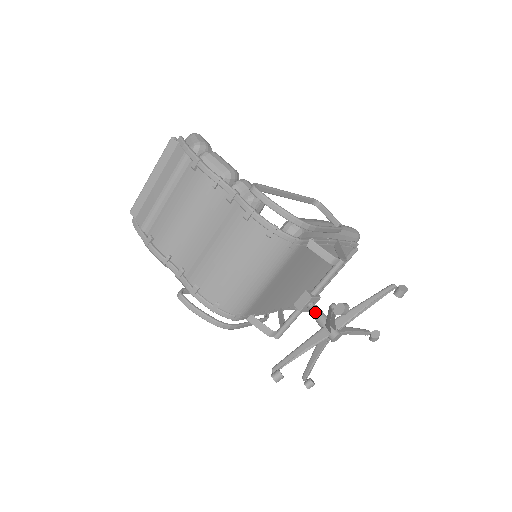
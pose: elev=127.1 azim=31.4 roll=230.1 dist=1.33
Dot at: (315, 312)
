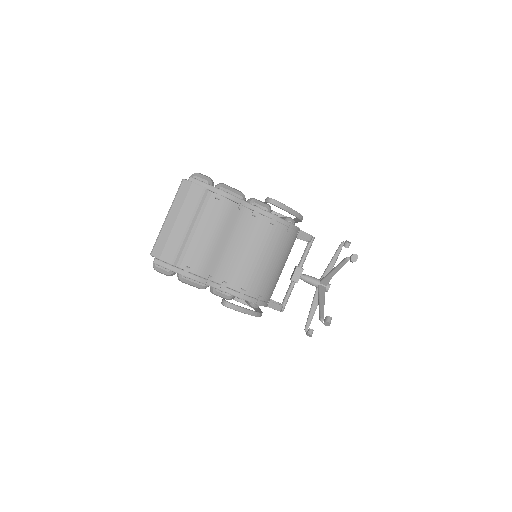
Dot at: (309, 278)
